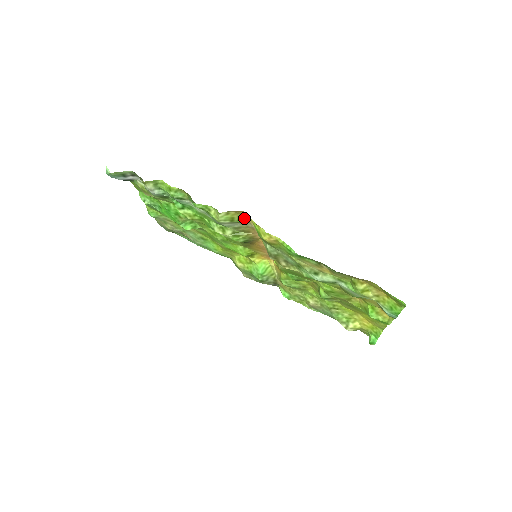
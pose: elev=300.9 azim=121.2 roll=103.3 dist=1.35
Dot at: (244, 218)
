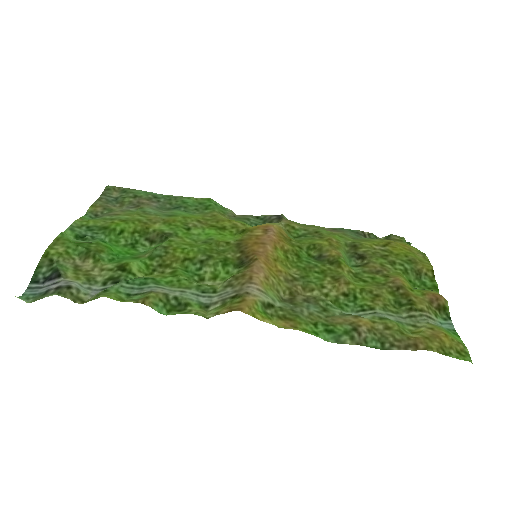
Dot at: (238, 299)
